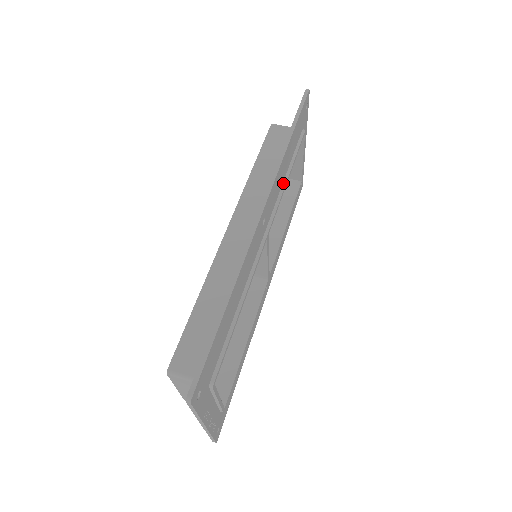
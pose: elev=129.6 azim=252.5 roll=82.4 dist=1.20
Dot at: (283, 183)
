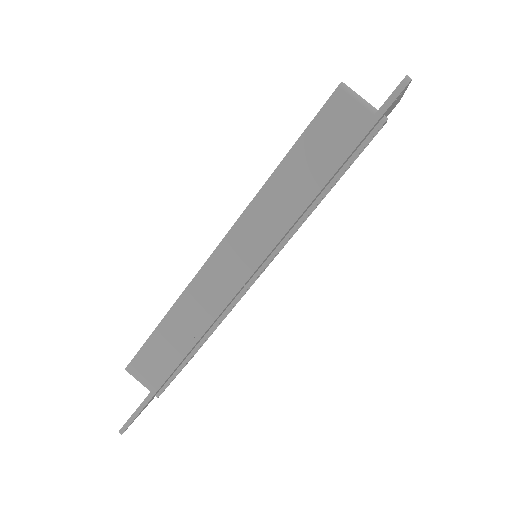
Dot at: (304, 214)
